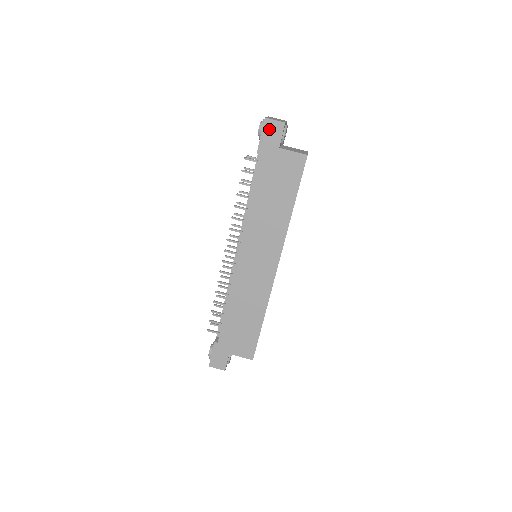
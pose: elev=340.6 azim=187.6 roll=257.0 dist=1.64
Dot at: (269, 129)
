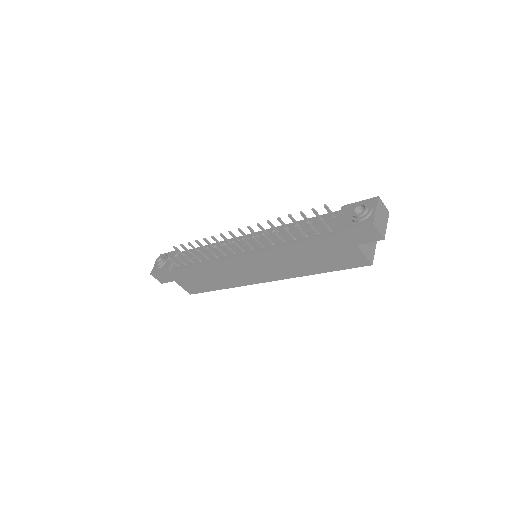
Dot at: (366, 231)
